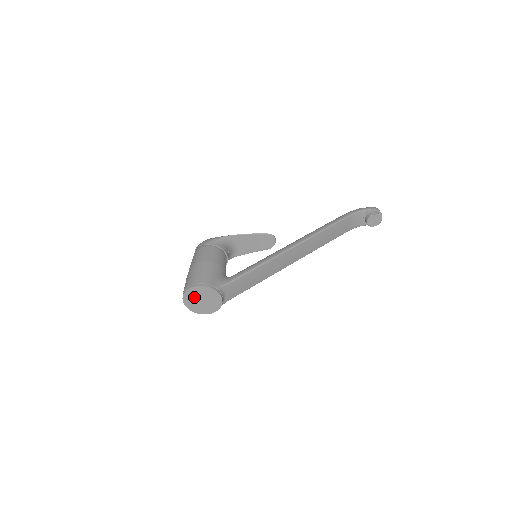
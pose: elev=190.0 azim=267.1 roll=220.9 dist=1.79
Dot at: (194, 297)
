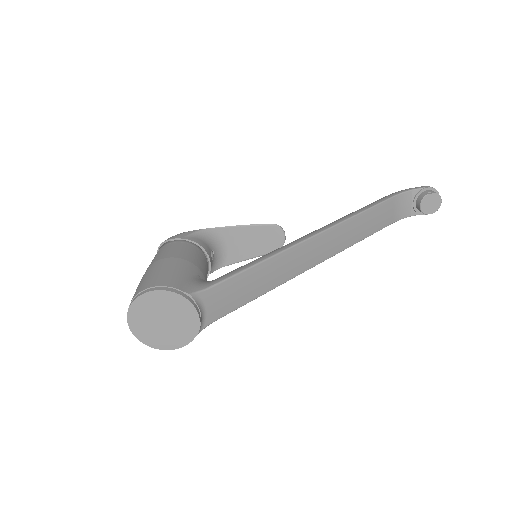
Dot at: (148, 315)
